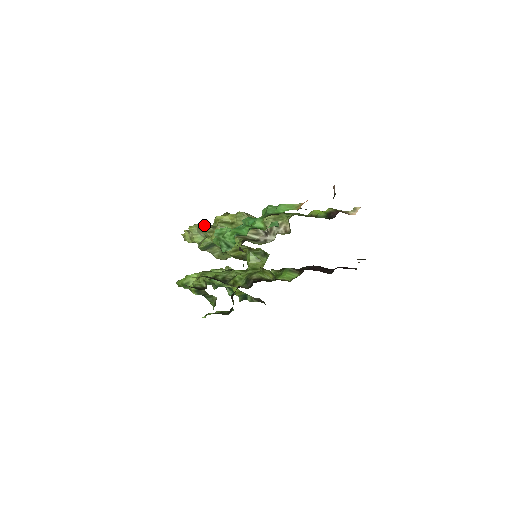
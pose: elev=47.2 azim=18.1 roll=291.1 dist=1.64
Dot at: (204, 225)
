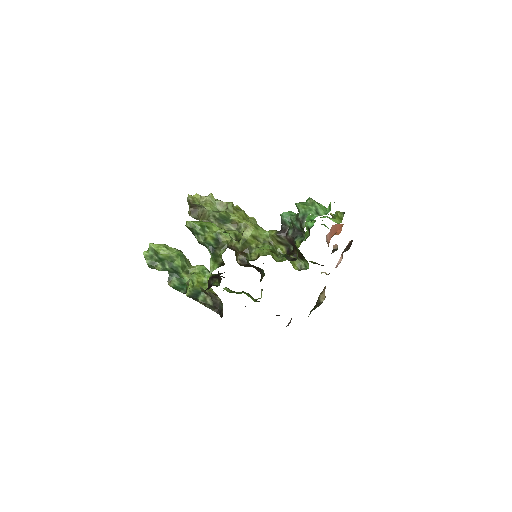
Dot at: occluded
